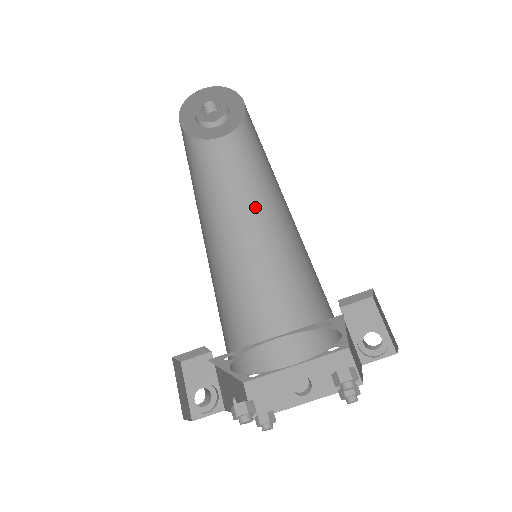
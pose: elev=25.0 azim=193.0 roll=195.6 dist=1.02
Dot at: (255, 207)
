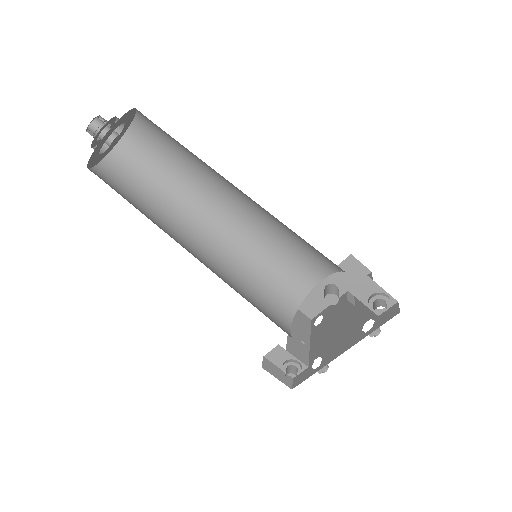
Dot at: (214, 188)
